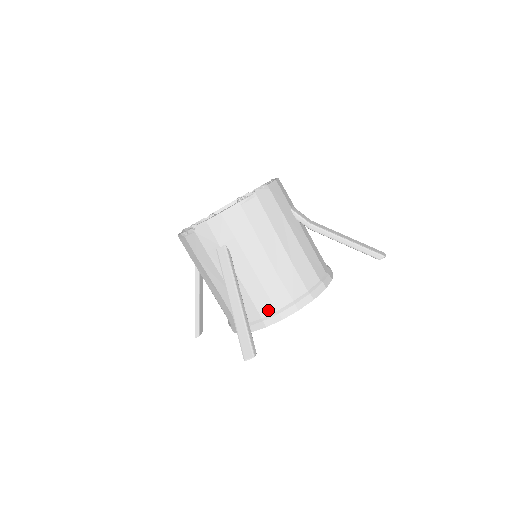
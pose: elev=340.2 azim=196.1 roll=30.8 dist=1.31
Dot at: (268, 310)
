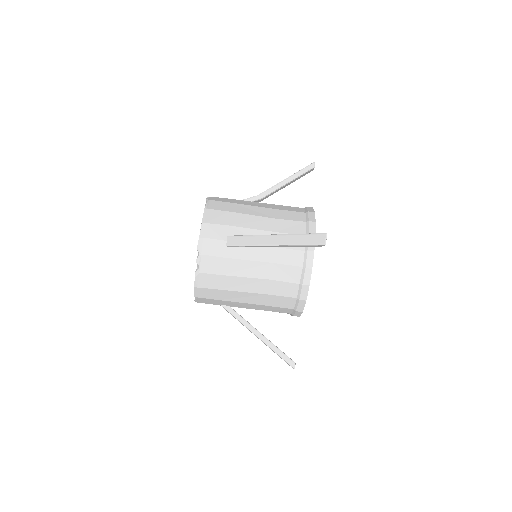
Dot at: occluded
